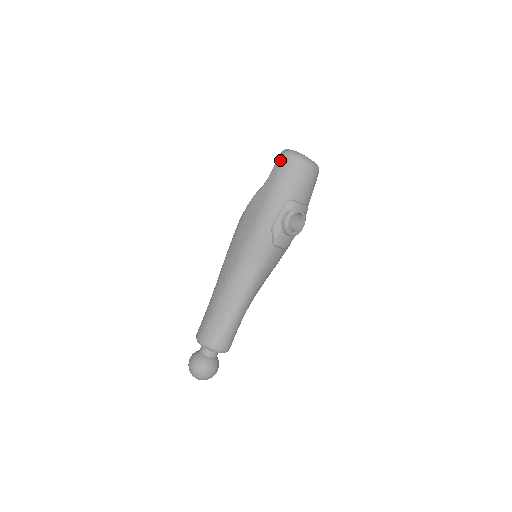
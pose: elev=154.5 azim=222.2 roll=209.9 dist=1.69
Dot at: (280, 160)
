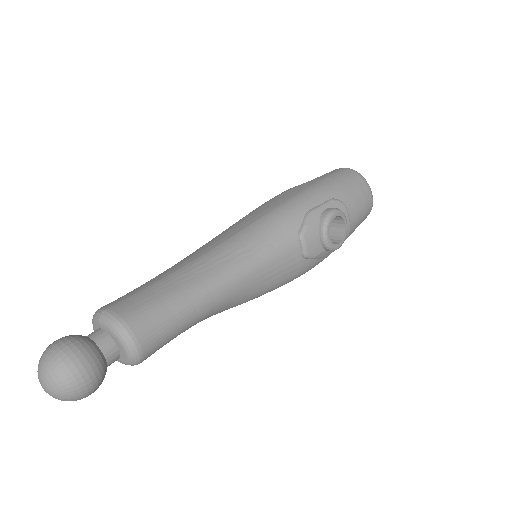
Dot at: (337, 170)
